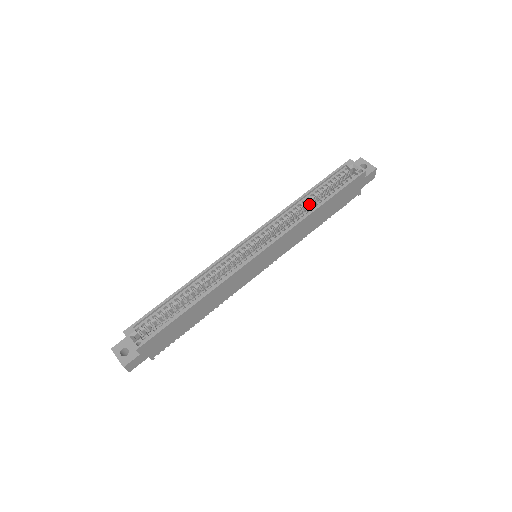
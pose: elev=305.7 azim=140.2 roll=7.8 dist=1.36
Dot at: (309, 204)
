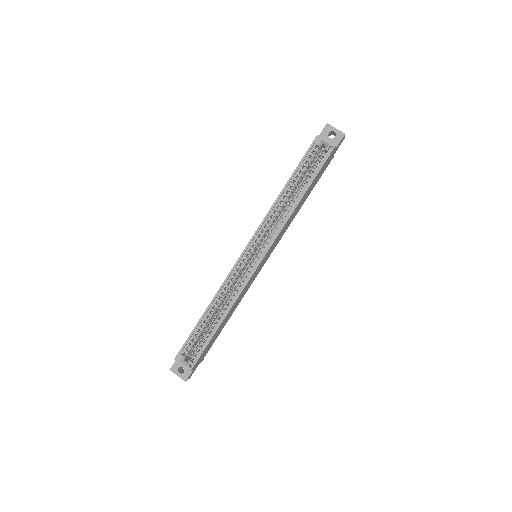
Dot at: occluded
